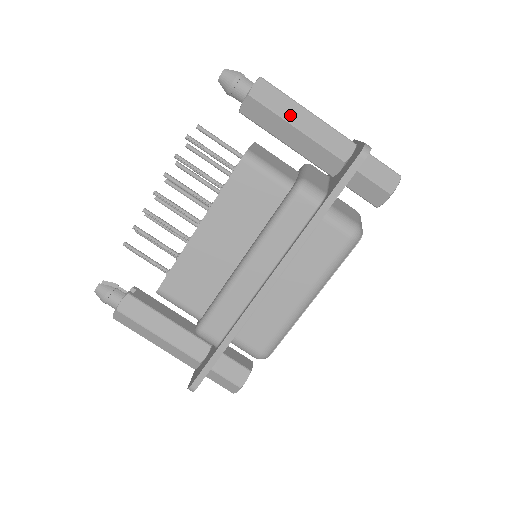
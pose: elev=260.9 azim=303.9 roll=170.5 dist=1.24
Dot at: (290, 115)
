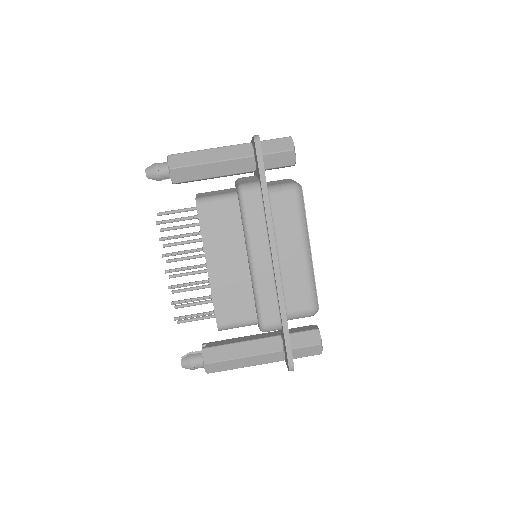
Dot at: (201, 160)
